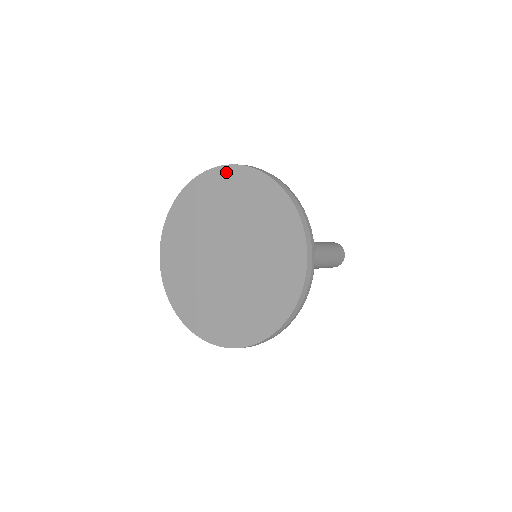
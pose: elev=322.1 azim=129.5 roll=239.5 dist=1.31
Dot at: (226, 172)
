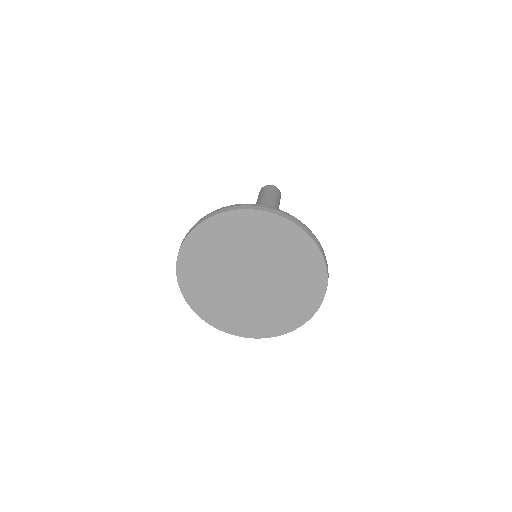
Dot at: (226, 218)
